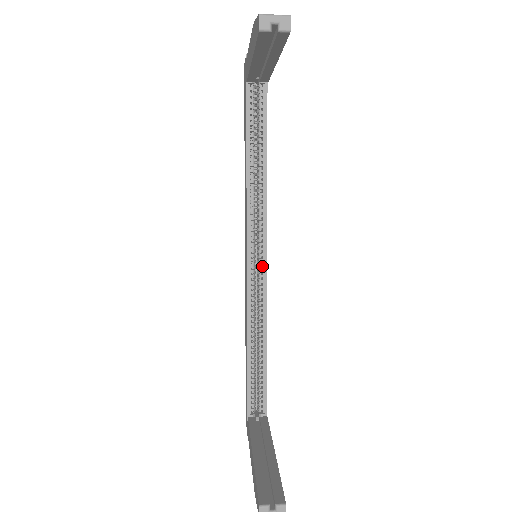
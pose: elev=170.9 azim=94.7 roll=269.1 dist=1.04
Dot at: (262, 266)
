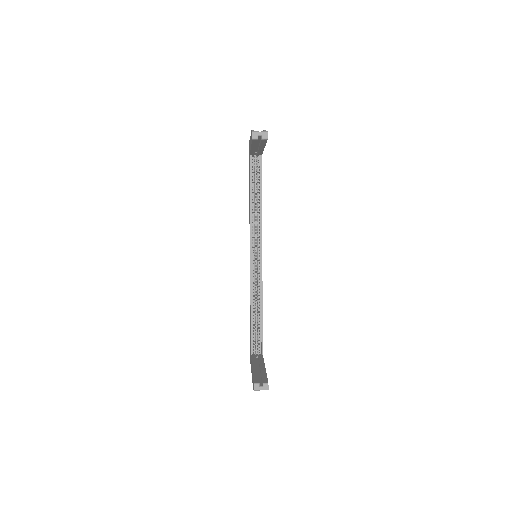
Dot at: (260, 262)
